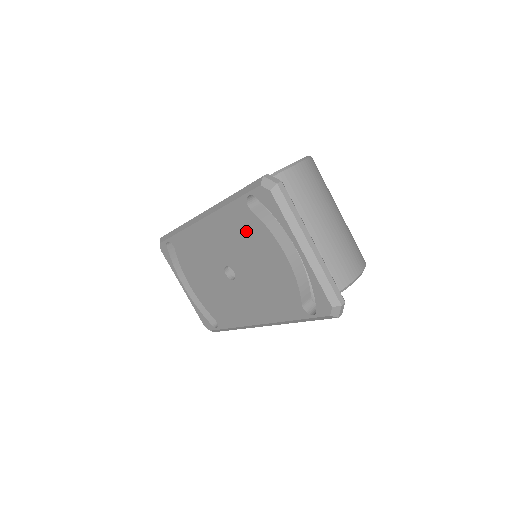
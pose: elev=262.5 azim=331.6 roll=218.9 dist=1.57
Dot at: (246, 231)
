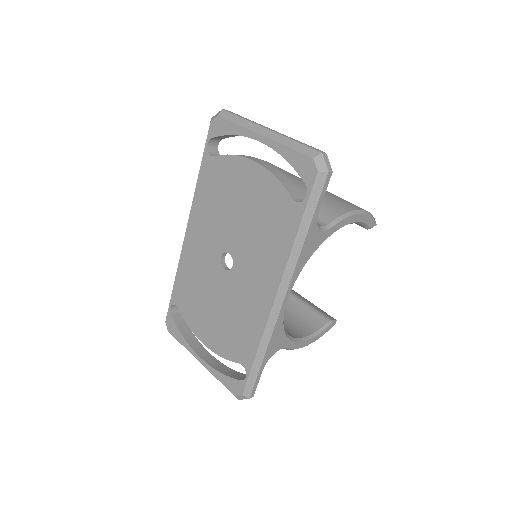
Dot at: (219, 185)
